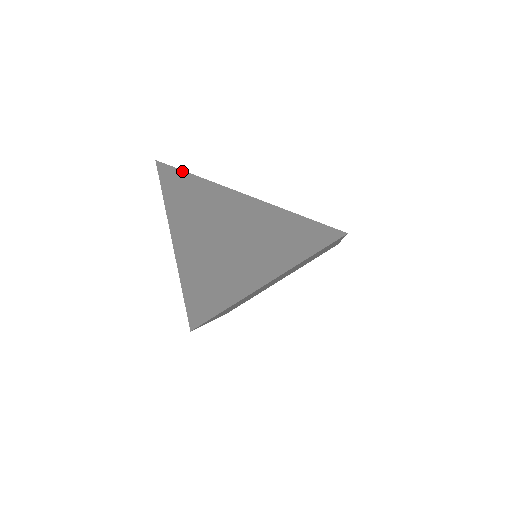
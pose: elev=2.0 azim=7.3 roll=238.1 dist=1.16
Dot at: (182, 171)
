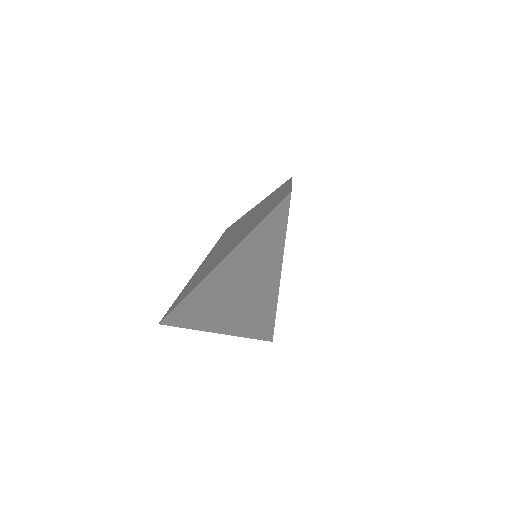
Dot at: (175, 308)
